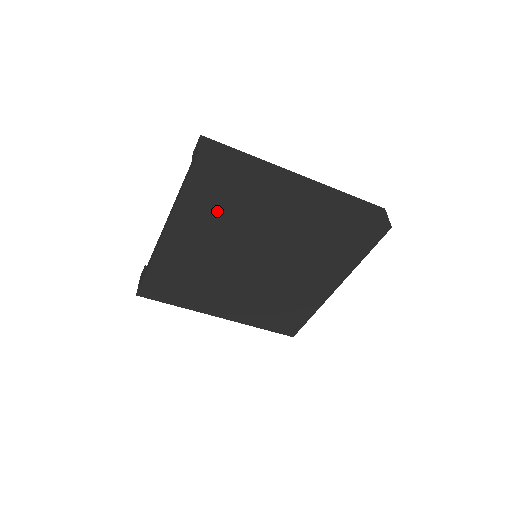
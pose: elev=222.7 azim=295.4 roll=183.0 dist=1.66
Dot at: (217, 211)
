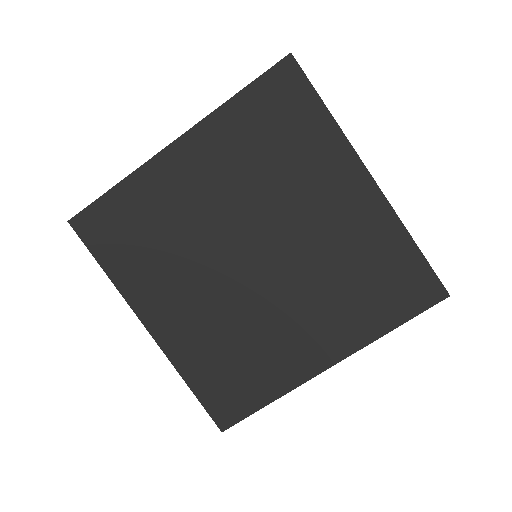
Dot at: (260, 145)
